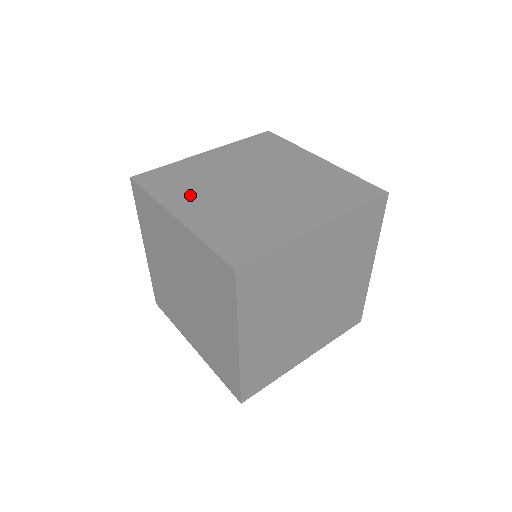
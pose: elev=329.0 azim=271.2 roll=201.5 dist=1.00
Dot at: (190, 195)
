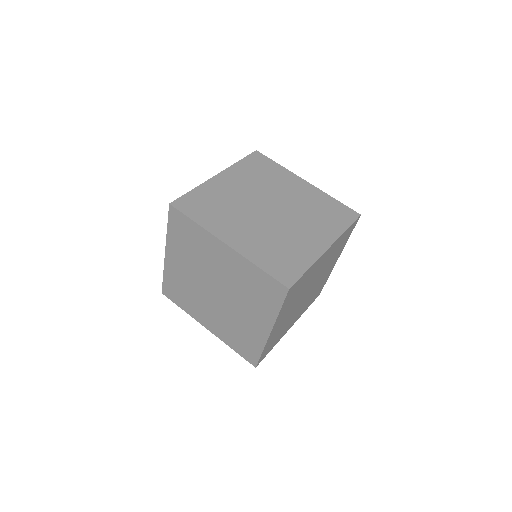
Dot at: (227, 222)
